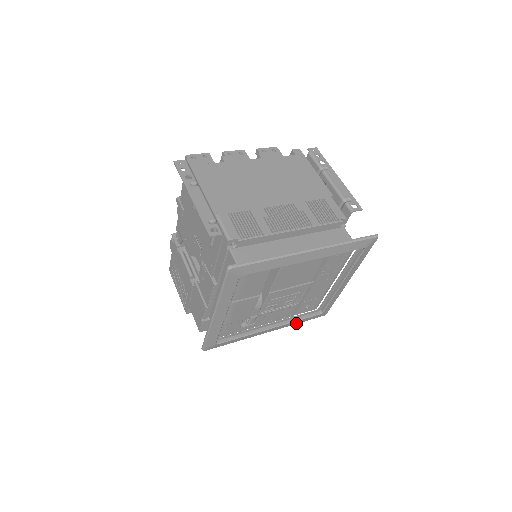
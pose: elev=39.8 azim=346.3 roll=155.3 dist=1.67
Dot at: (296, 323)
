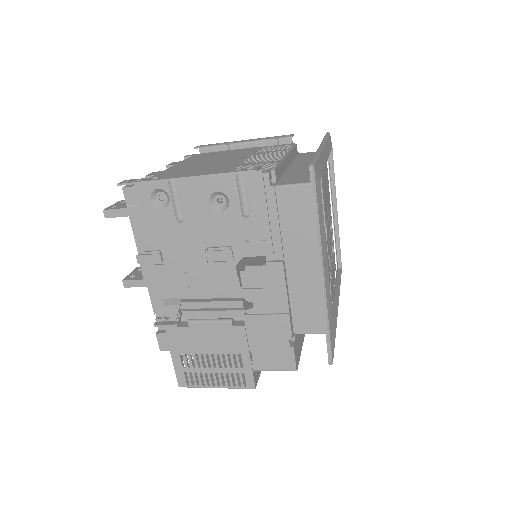
Dot at: occluded
